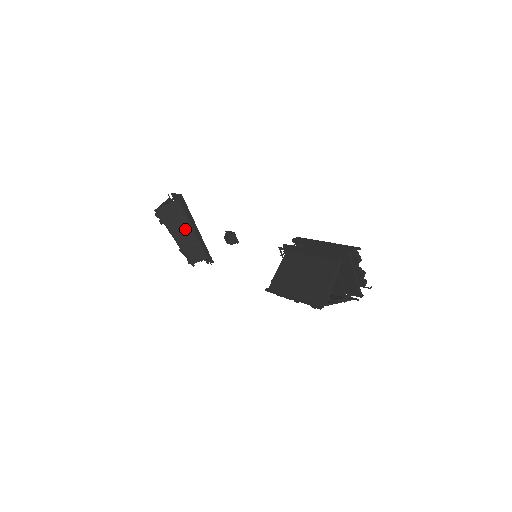
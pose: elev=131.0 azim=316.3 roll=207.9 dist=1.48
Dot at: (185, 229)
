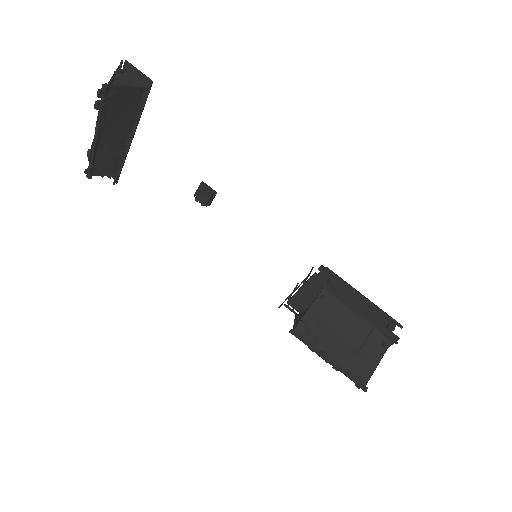
Dot at: (120, 130)
